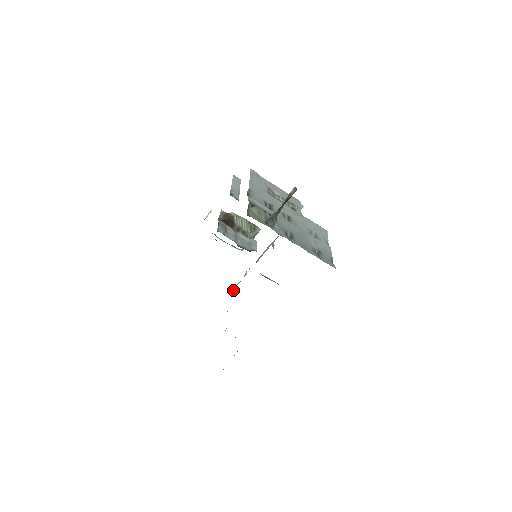
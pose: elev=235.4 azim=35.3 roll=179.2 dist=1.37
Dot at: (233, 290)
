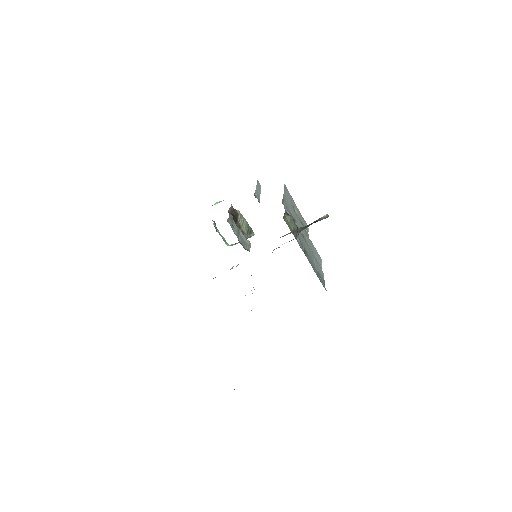
Dot at: (215, 277)
